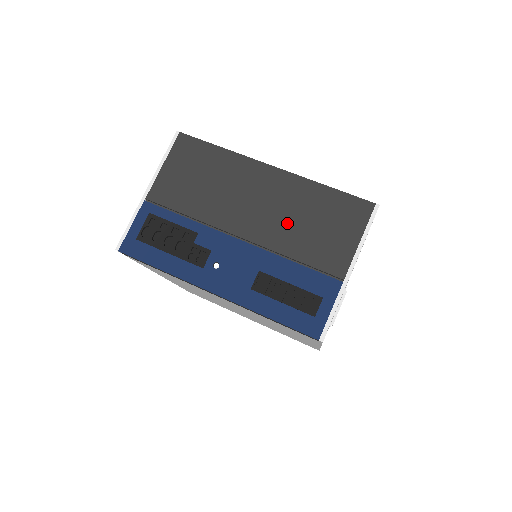
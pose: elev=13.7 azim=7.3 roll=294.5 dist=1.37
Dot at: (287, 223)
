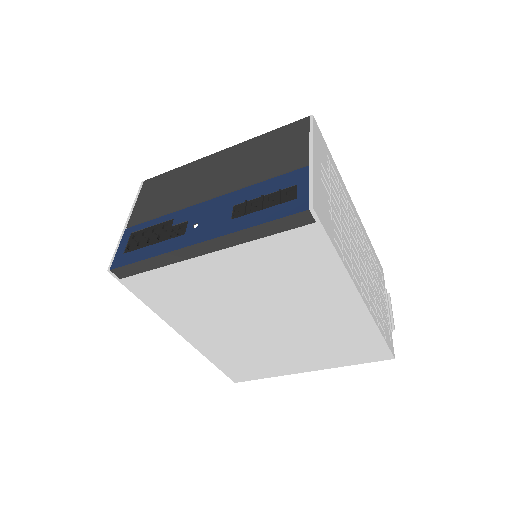
Dot at: (244, 168)
